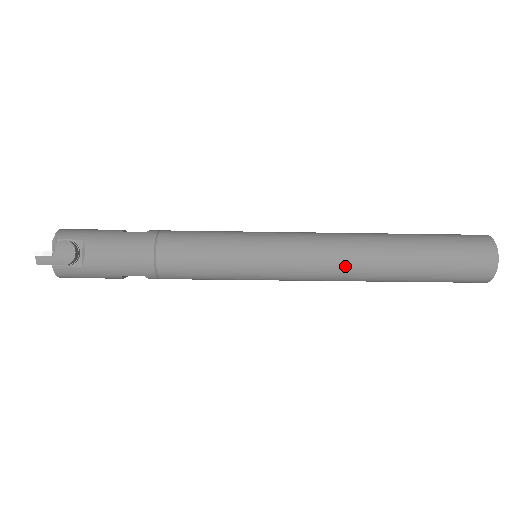
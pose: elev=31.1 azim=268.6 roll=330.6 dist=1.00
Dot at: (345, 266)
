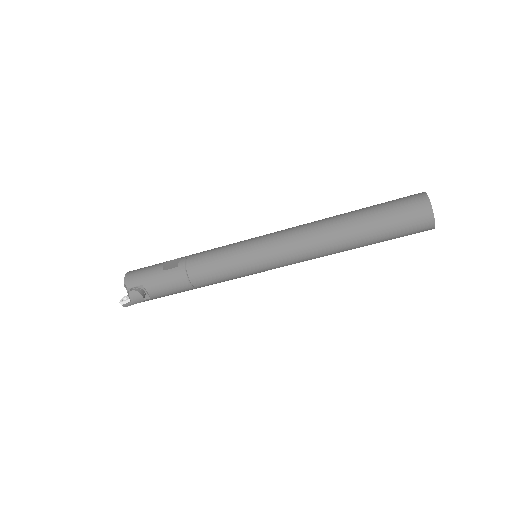
Dot at: (318, 255)
